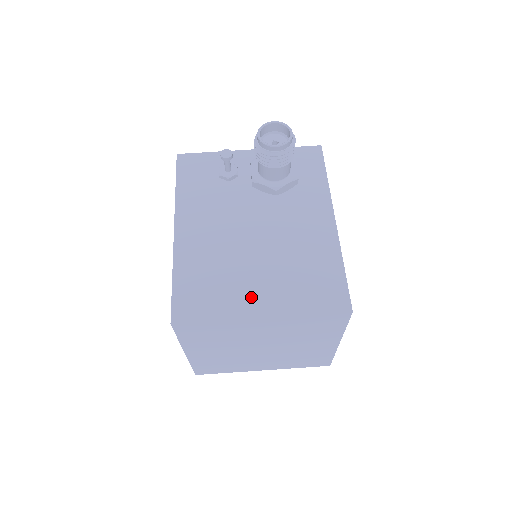
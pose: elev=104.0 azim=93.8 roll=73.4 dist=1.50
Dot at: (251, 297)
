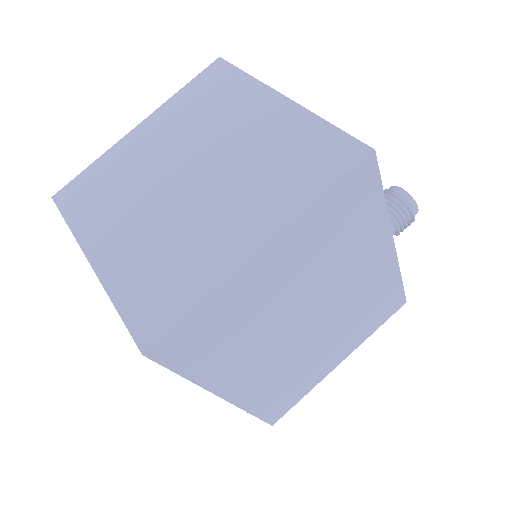
Dot at: occluded
